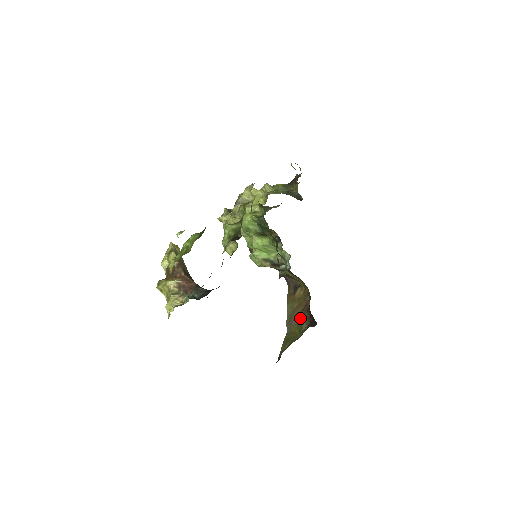
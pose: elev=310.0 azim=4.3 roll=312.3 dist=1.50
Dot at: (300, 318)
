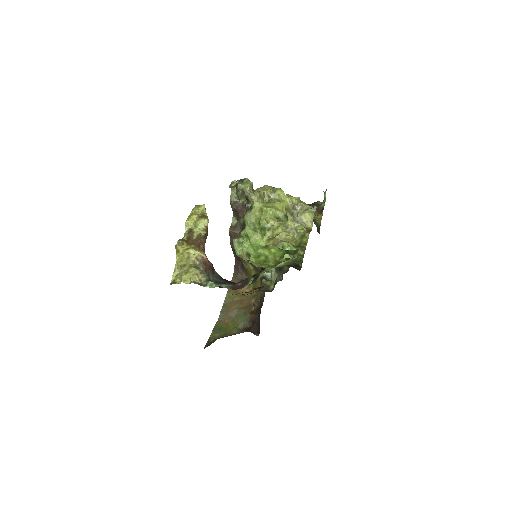
Dot at: (239, 315)
